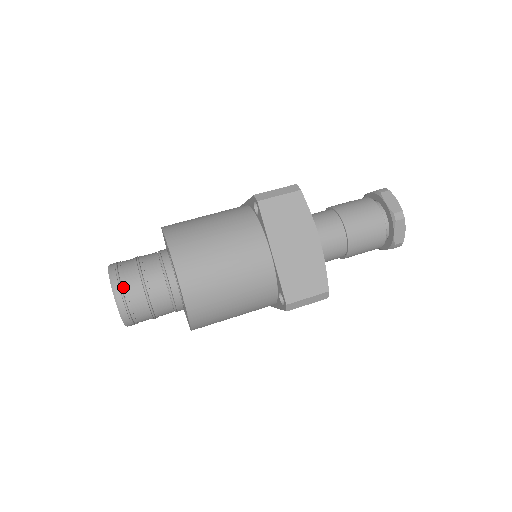
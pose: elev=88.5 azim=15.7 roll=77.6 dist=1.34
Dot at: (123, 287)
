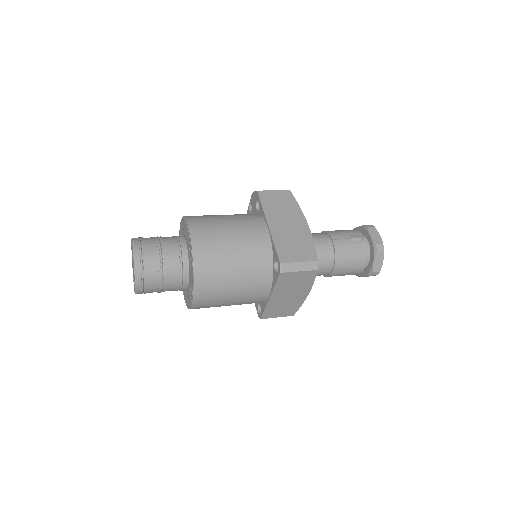
Dot at: (145, 285)
